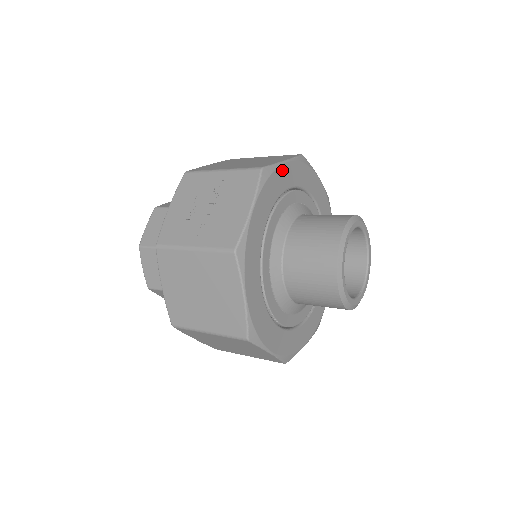
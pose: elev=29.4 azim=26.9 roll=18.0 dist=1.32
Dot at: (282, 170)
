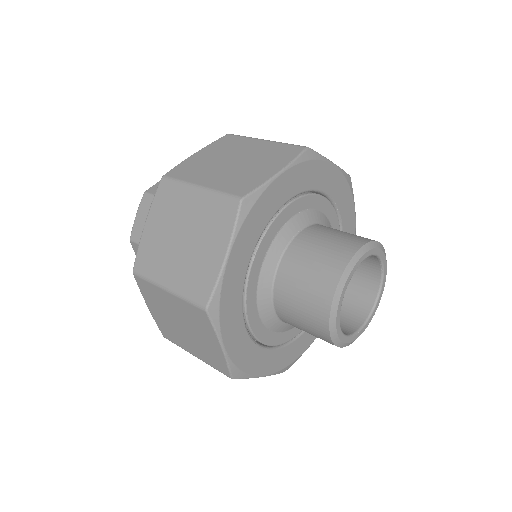
Dot at: (351, 207)
